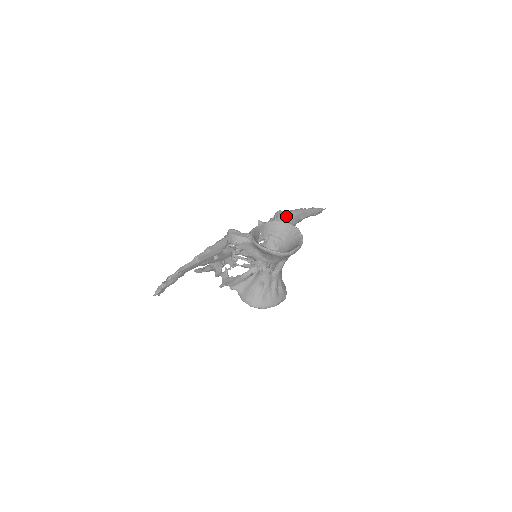
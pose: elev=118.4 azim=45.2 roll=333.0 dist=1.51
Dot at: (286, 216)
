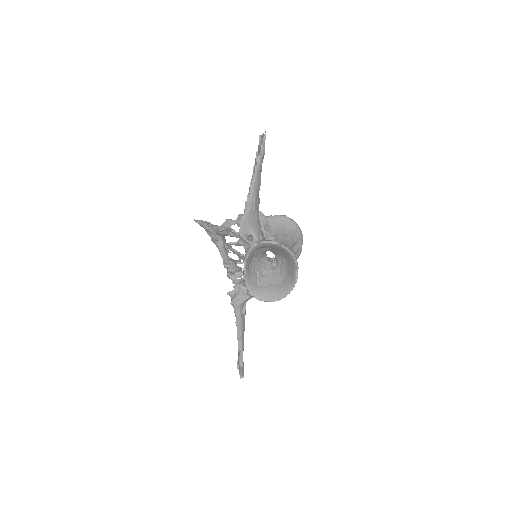
Dot at: (249, 221)
